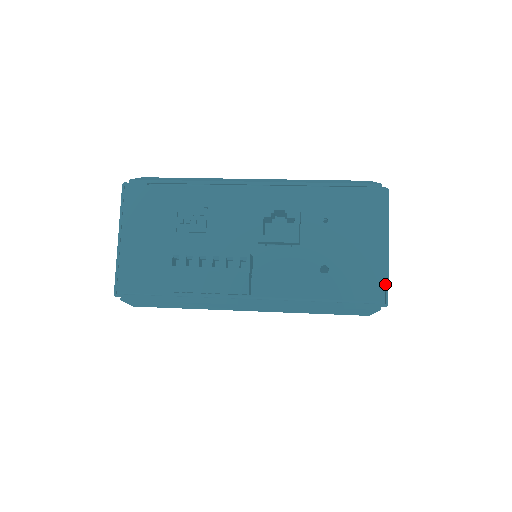
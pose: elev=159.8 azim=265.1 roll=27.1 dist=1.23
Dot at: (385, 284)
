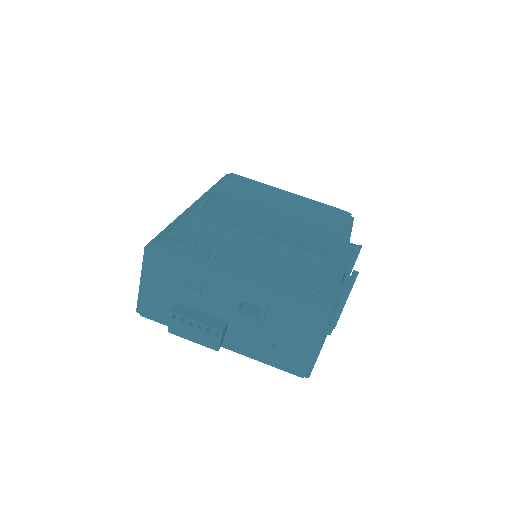
Dot at: (311, 366)
